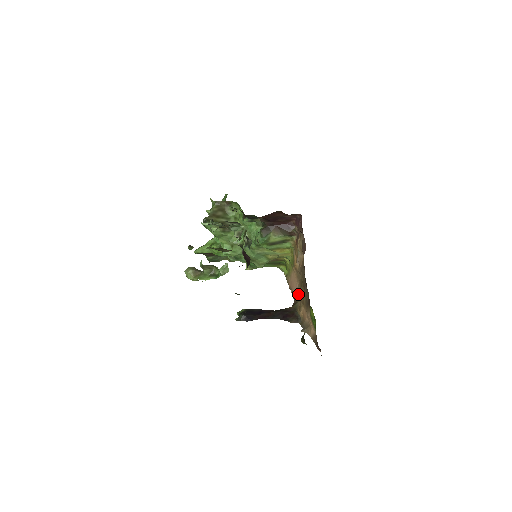
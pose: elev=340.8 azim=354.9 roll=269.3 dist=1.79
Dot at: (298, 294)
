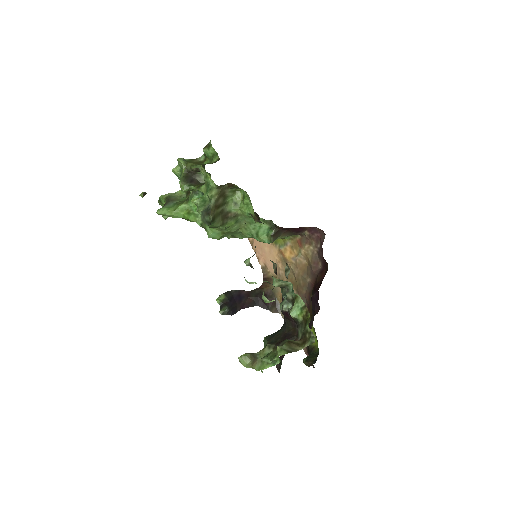
Dot at: (277, 277)
